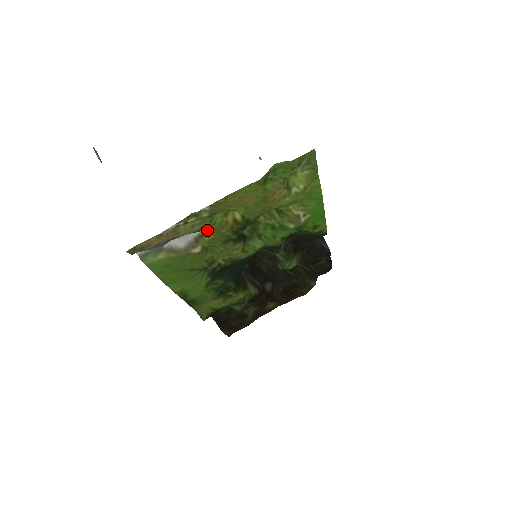
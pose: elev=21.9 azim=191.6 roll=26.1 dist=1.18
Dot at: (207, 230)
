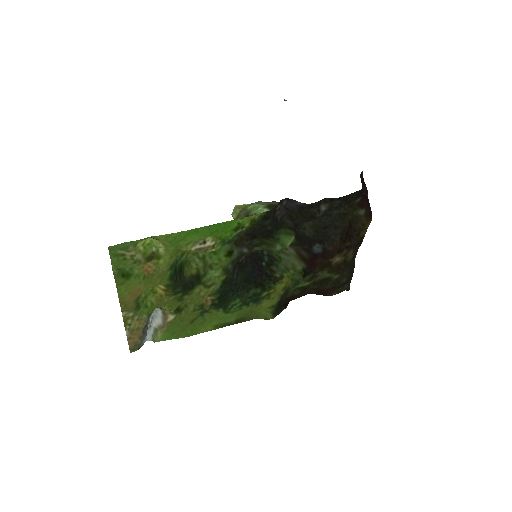
Dot at: (157, 307)
